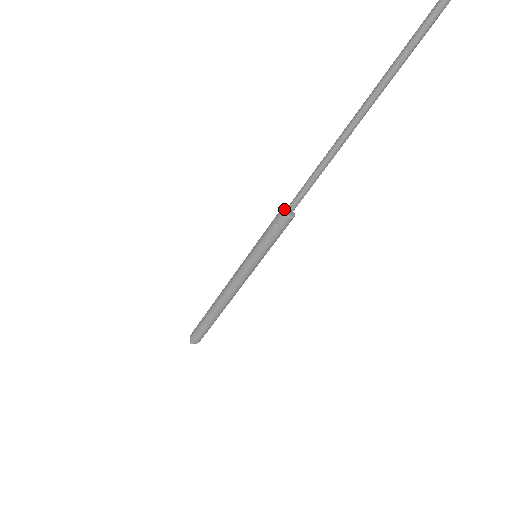
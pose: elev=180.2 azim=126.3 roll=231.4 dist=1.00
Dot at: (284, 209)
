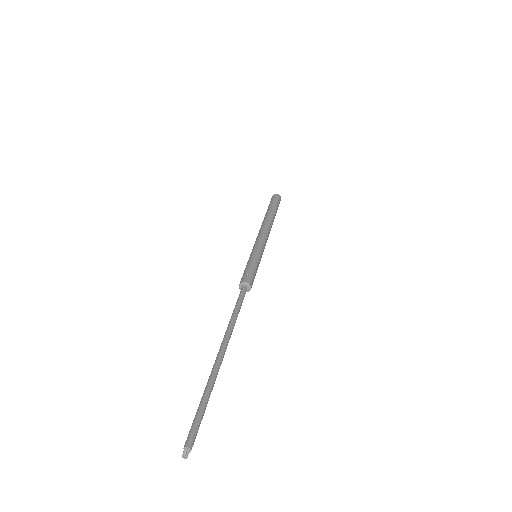
Dot at: (241, 285)
